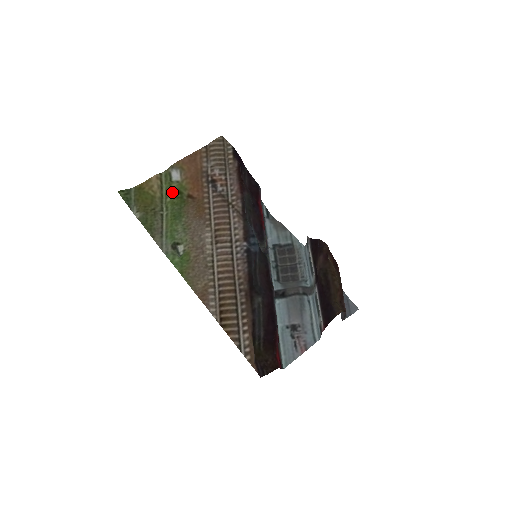
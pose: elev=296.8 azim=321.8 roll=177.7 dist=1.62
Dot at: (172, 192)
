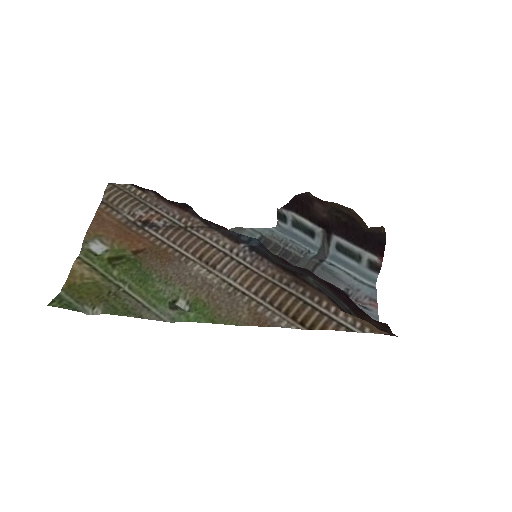
Dot at: (112, 263)
